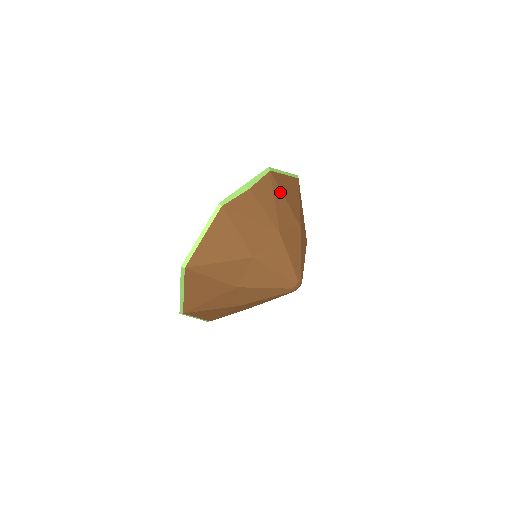
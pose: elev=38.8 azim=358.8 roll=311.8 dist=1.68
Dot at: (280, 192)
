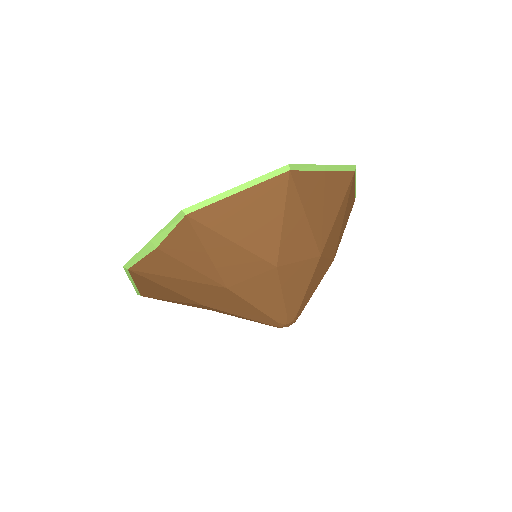
Dot at: (217, 236)
